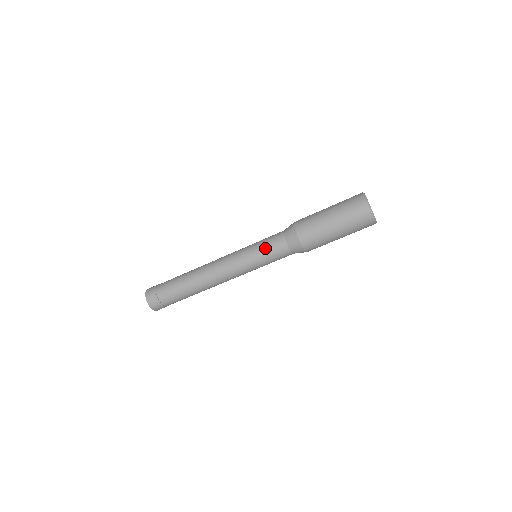
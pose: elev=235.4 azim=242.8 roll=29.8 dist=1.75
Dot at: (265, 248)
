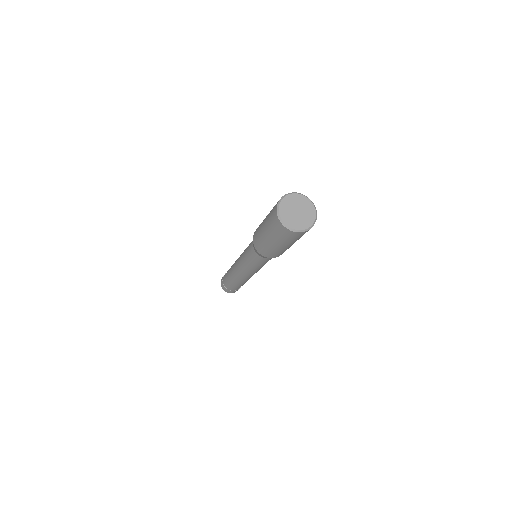
Dot at: (248, 256)
